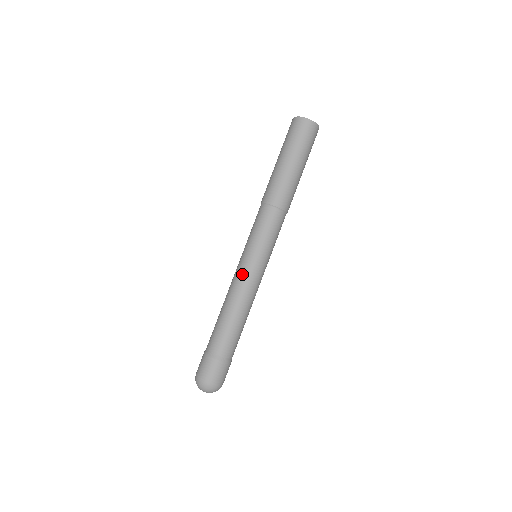
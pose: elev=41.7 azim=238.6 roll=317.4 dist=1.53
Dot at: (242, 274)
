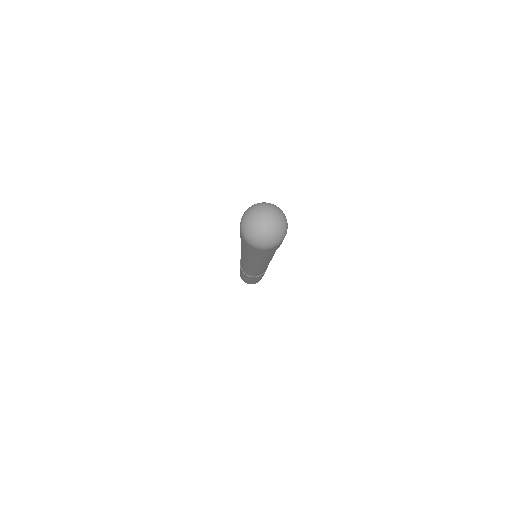
Dot at: occluded
